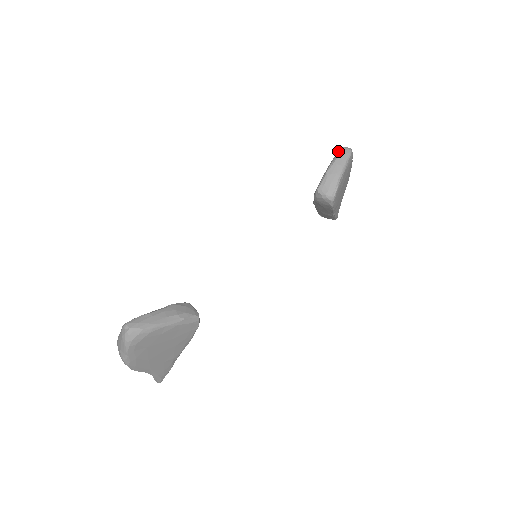
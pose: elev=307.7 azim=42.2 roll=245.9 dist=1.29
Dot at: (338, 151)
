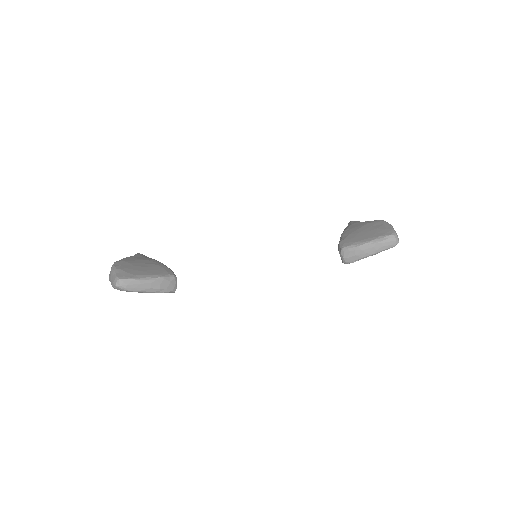
Dot at: (388, 236)
